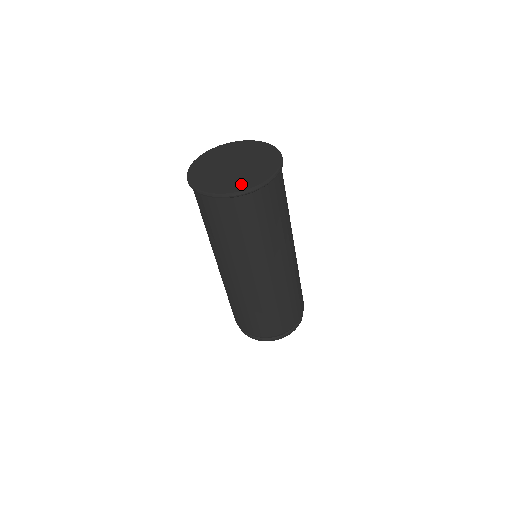
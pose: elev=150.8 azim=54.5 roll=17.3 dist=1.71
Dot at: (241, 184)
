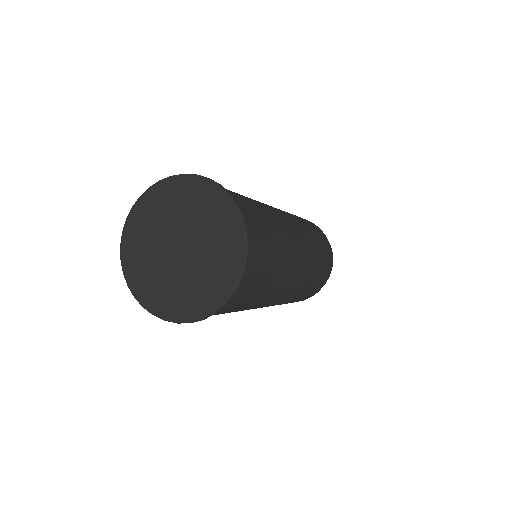
Dot at: (197, 301)
